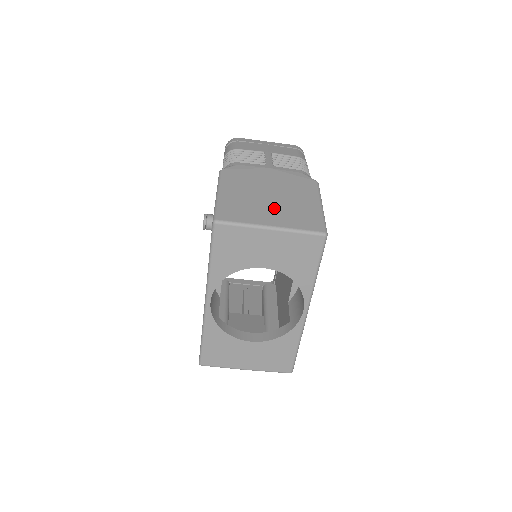
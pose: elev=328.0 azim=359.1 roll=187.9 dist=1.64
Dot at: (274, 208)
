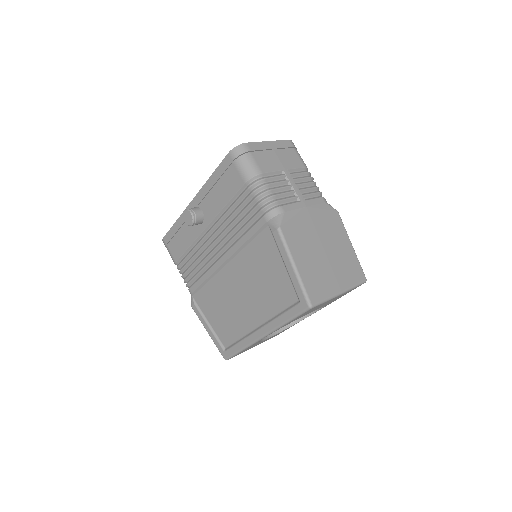
Dot at: (334, 267)
